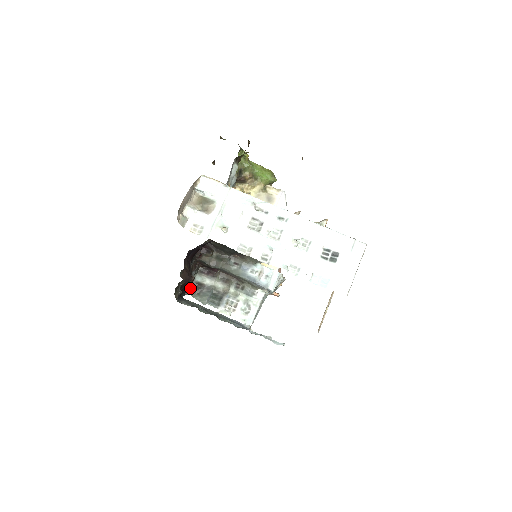
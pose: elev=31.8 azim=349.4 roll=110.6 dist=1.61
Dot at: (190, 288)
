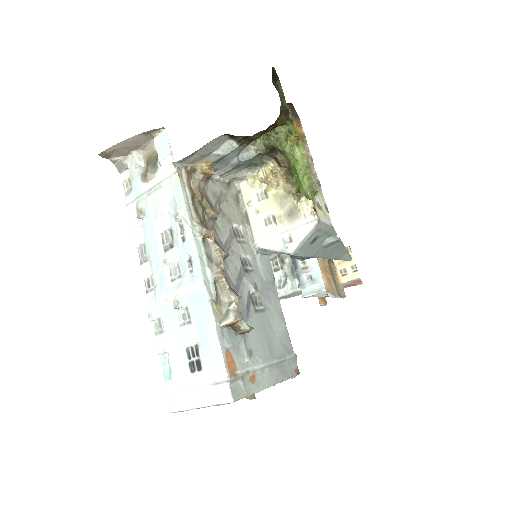
Dot at: occluded
